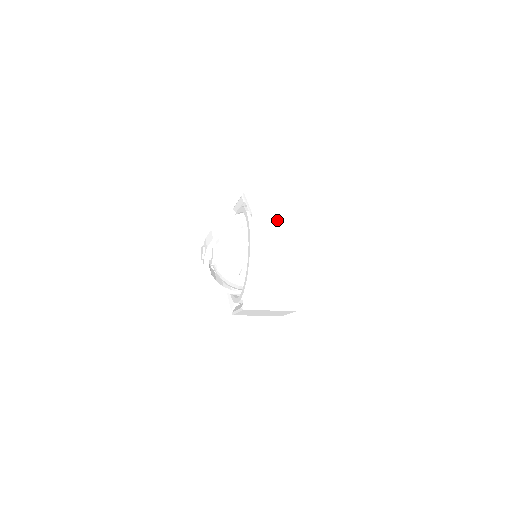
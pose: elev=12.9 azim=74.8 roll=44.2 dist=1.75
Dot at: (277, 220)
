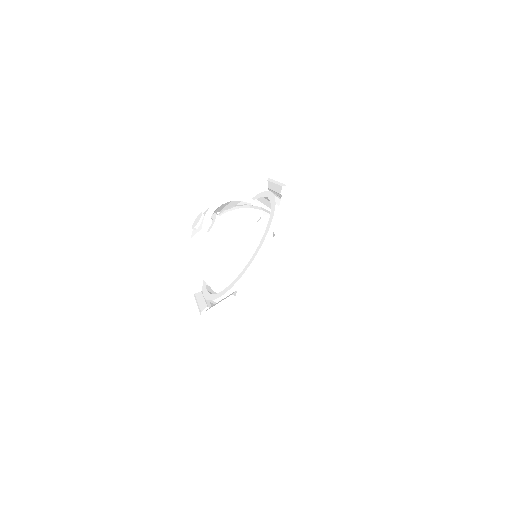
Dot at: occluded
